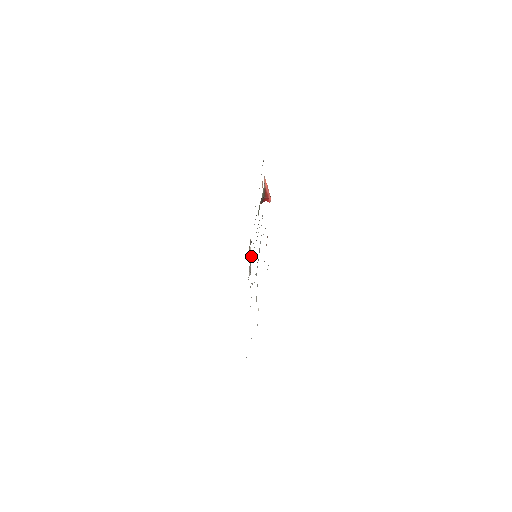
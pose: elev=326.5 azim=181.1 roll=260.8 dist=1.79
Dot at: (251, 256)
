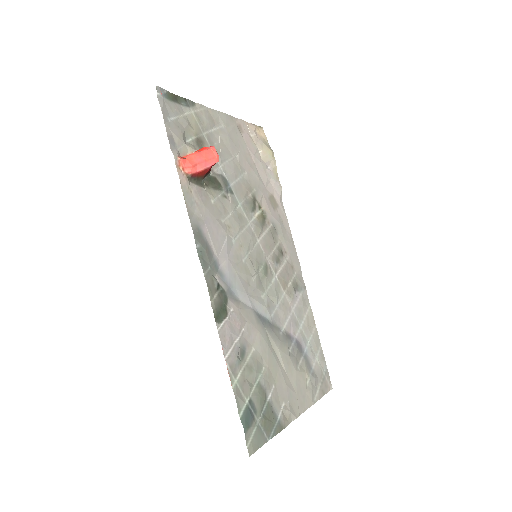
Dot at: (268, 154)
